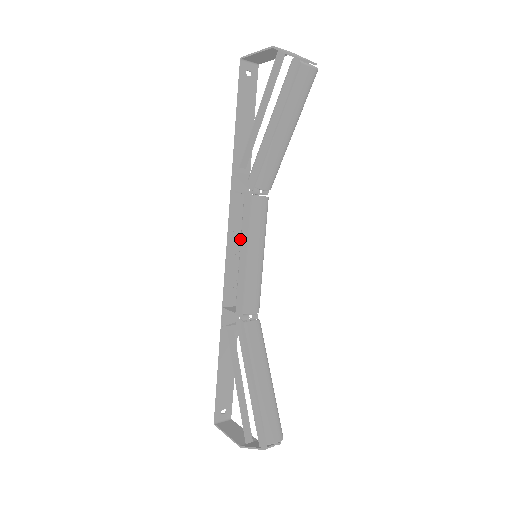
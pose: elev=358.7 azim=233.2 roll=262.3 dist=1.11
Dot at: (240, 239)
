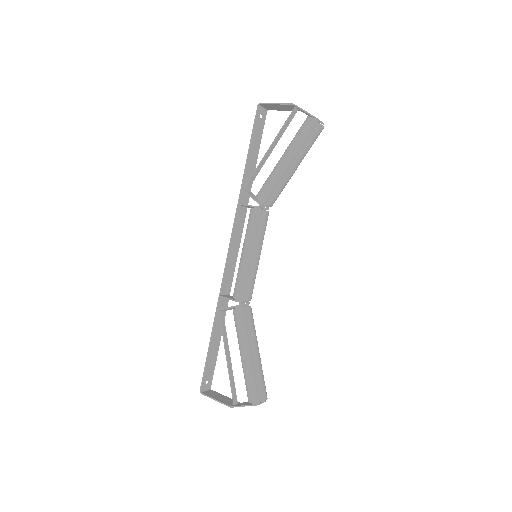
Dot at: (238, 242)
